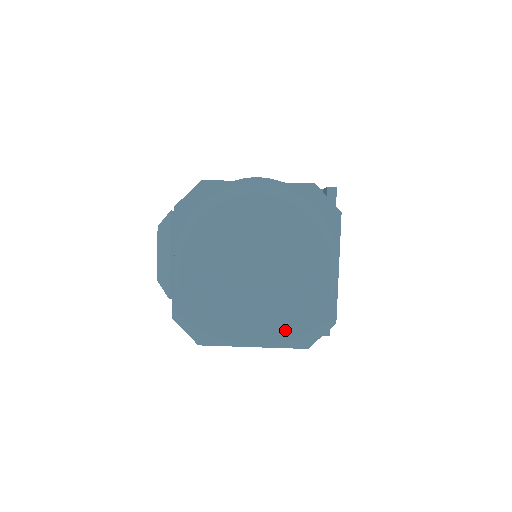
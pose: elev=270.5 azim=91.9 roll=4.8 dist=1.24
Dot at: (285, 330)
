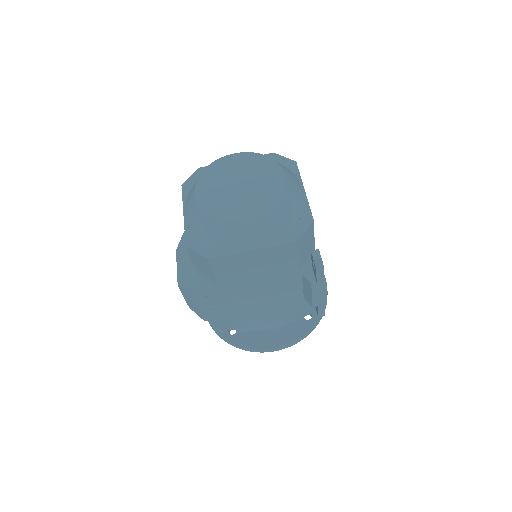
Dot at: (271, 219)
